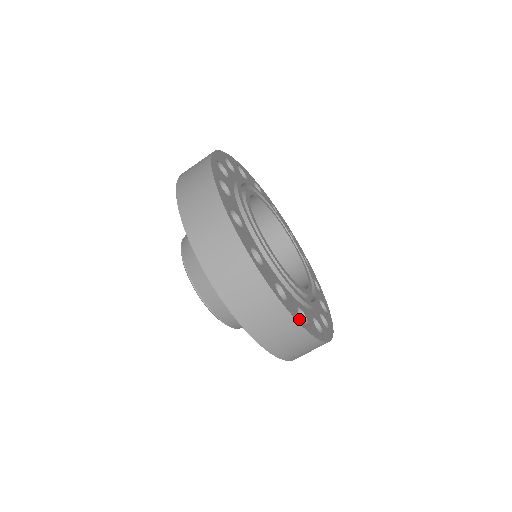
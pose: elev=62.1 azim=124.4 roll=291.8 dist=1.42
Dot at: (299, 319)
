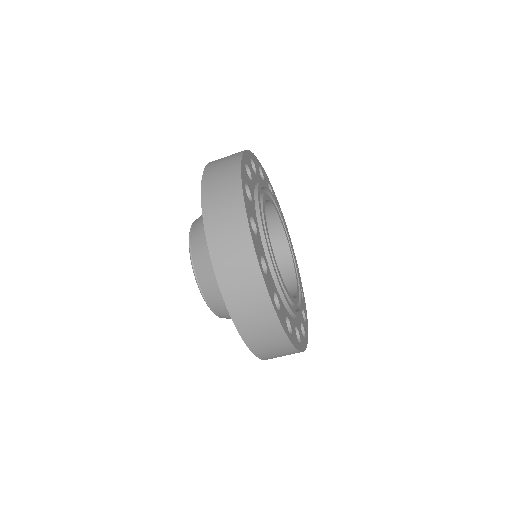
Dot at: (304, 343)
